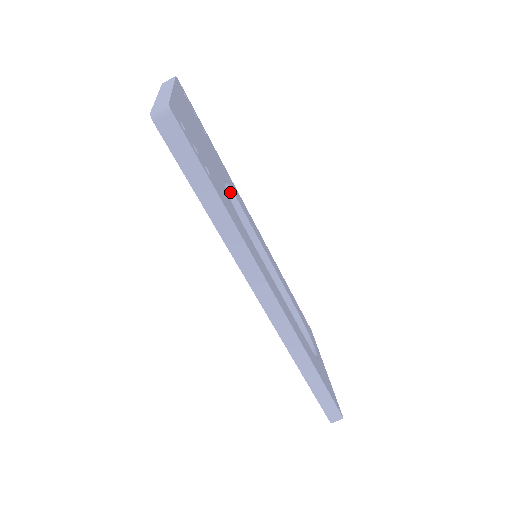
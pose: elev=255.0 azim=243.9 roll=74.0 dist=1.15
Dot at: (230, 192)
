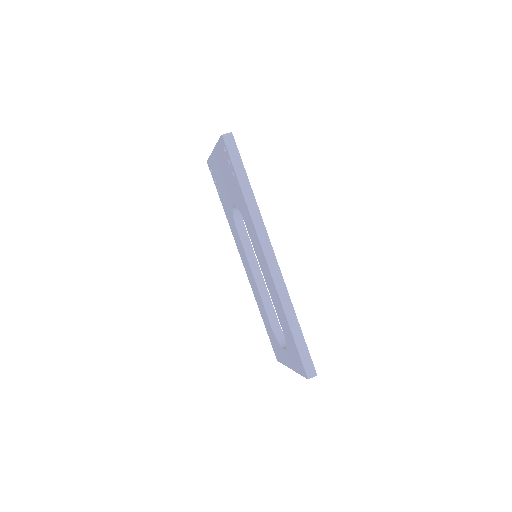
Dot at: (241, 220)
